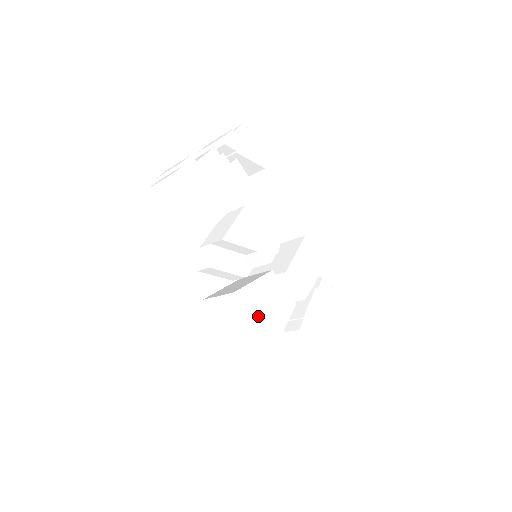
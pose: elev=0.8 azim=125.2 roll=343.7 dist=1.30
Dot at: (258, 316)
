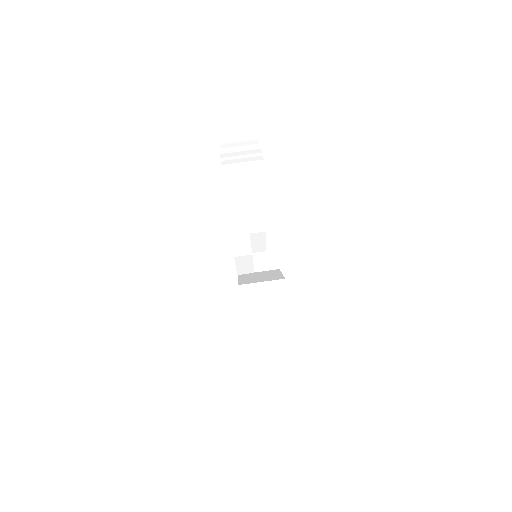
Dot at: occluded
